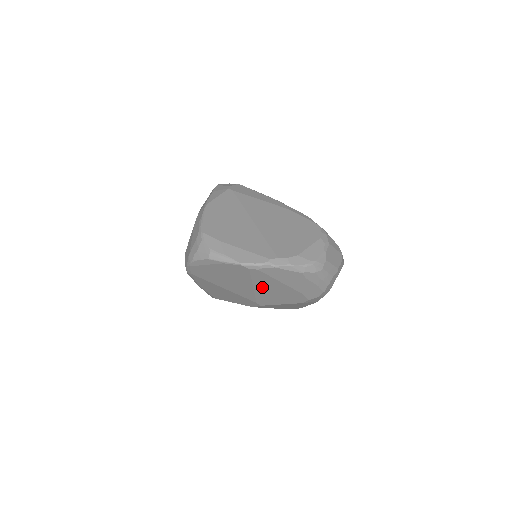
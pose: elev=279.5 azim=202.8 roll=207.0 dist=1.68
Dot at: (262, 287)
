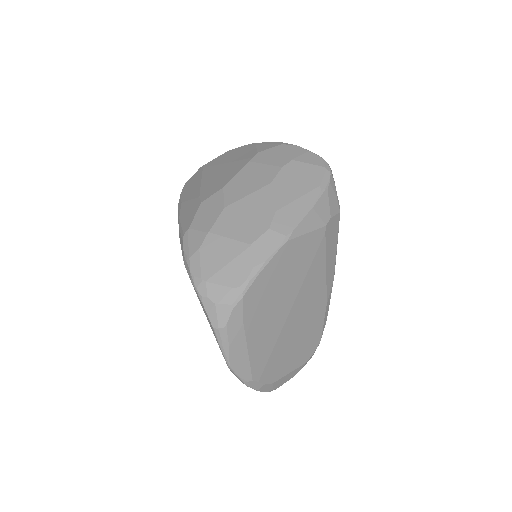
Dot at: occluded
